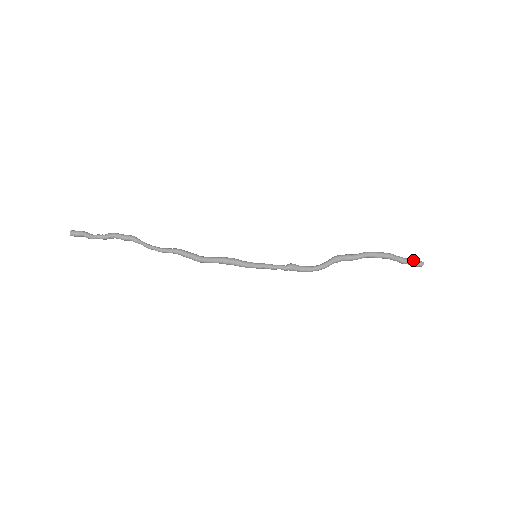
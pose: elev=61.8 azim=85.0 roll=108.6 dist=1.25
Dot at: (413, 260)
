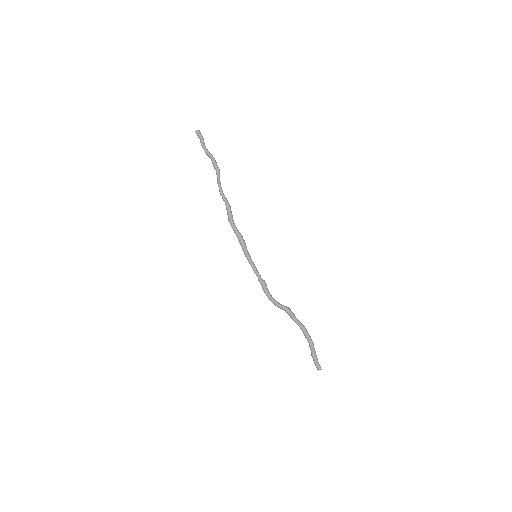
Dot at: occluded
